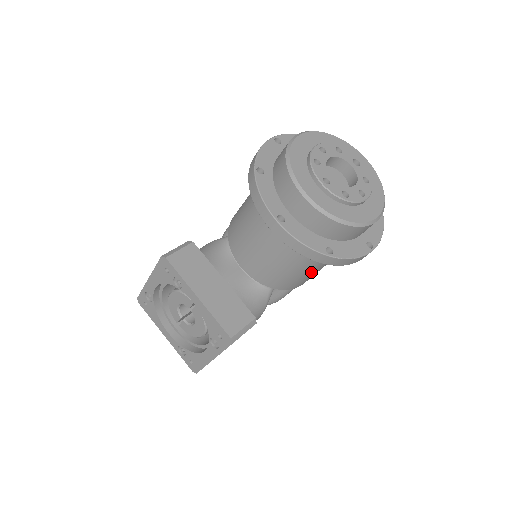
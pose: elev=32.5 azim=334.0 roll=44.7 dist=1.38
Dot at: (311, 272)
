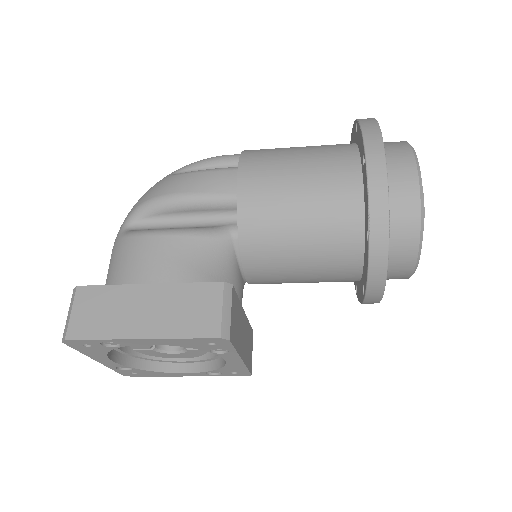
Dot at: occluded
